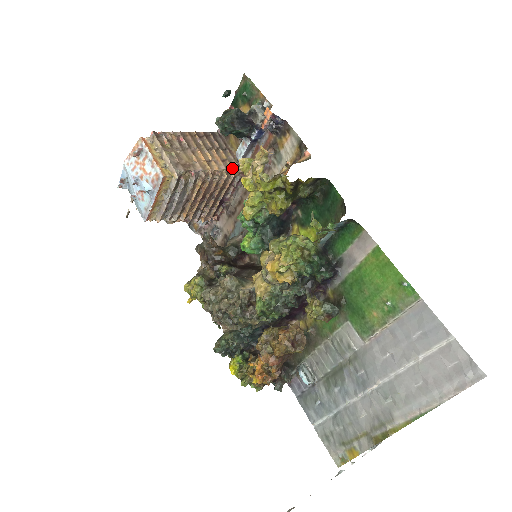
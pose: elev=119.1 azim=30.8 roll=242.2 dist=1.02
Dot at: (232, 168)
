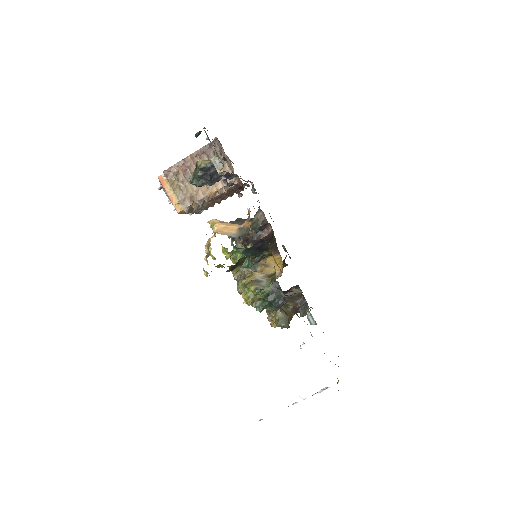
Dot at: occluded
